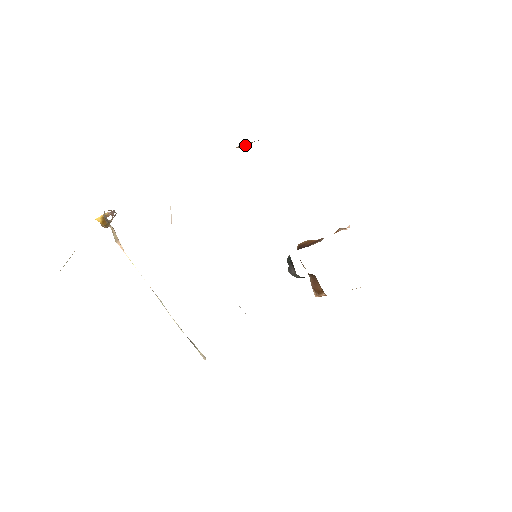
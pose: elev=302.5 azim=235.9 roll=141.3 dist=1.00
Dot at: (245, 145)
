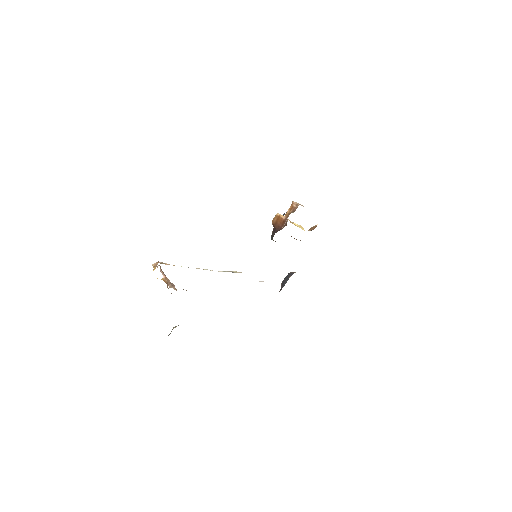
Dot at: occluded
